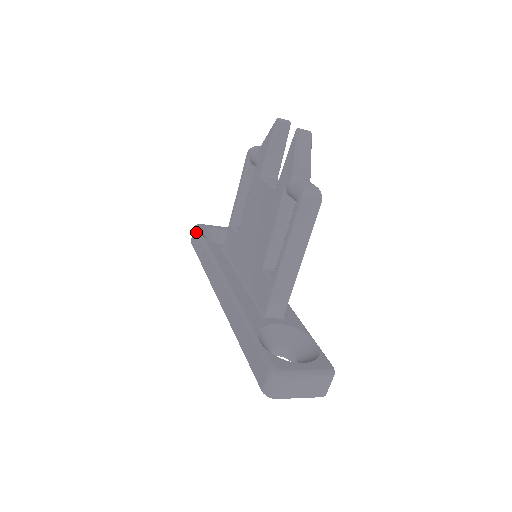
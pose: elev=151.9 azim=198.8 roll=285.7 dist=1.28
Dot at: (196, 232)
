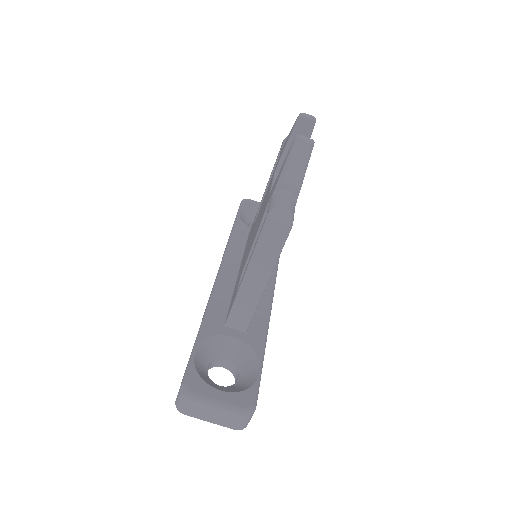
Dot at: (239, 207)
